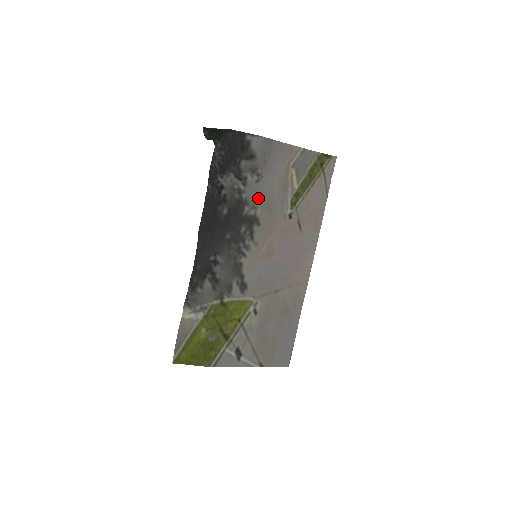
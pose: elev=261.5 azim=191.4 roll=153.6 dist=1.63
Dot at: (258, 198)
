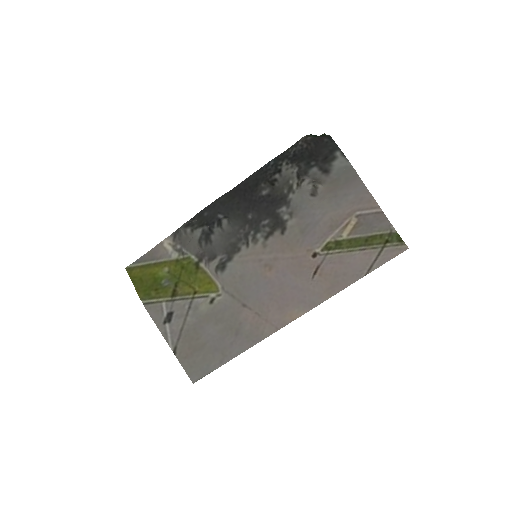
Dot at: (302, 212)
